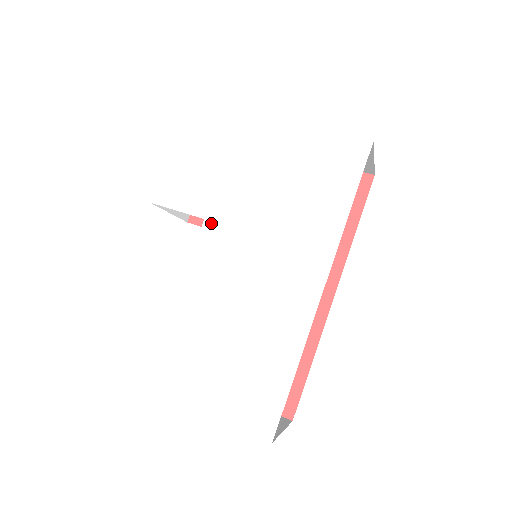
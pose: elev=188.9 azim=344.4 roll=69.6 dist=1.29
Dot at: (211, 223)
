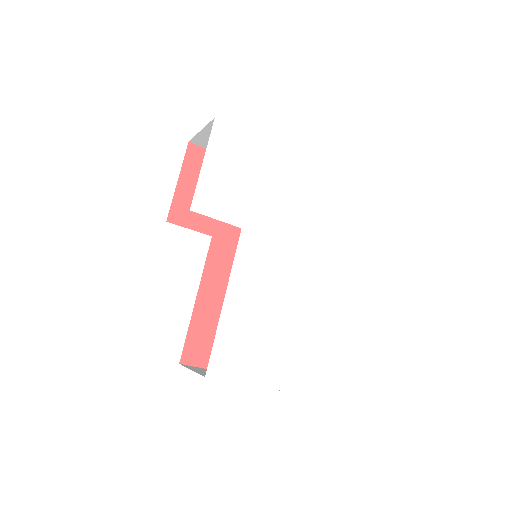
Dot at: (248, 232)
